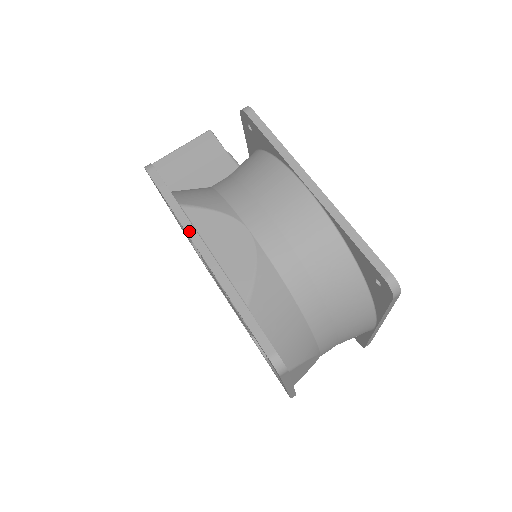
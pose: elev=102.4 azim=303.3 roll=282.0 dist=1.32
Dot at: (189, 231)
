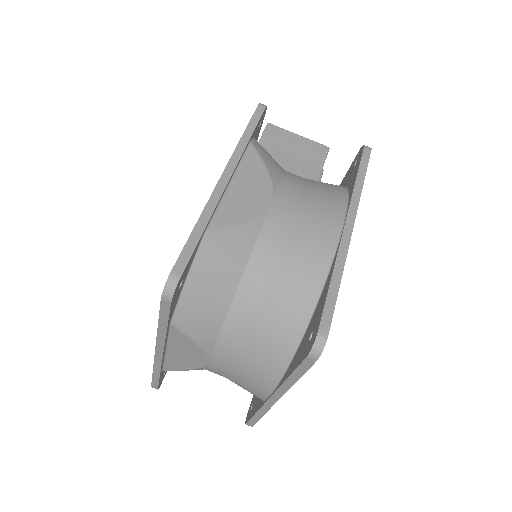
Dot at: (234, 156)
